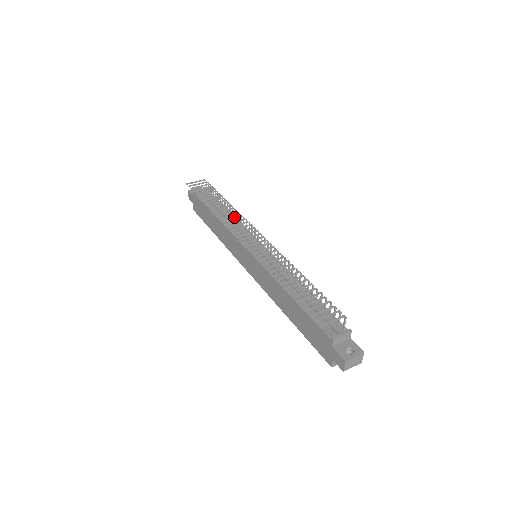
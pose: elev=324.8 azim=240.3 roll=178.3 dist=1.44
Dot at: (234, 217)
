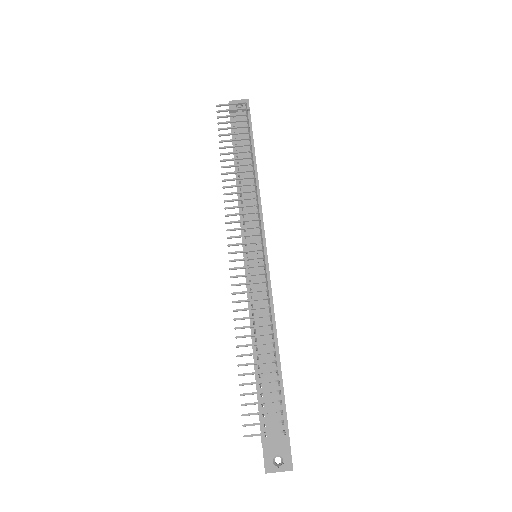
Dot at: occluded
